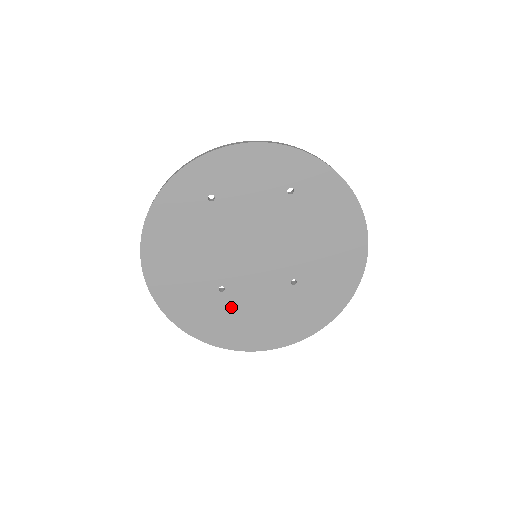
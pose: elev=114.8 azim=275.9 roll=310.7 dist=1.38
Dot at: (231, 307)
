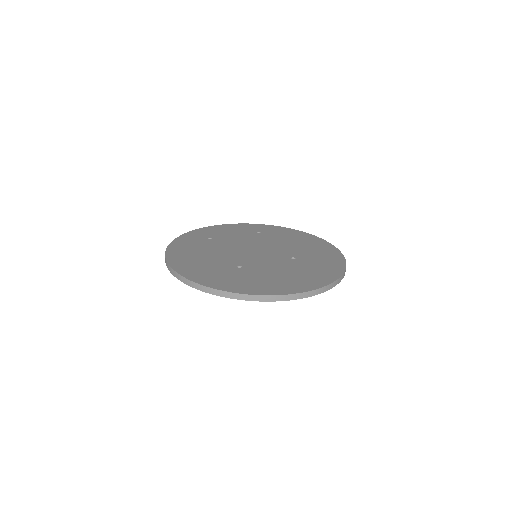
Dot at: (254, 274)
